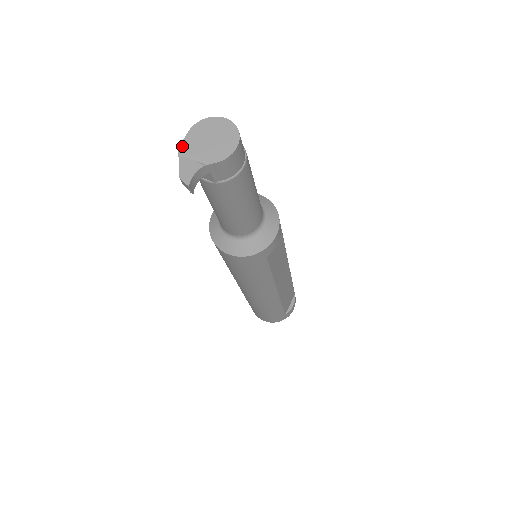
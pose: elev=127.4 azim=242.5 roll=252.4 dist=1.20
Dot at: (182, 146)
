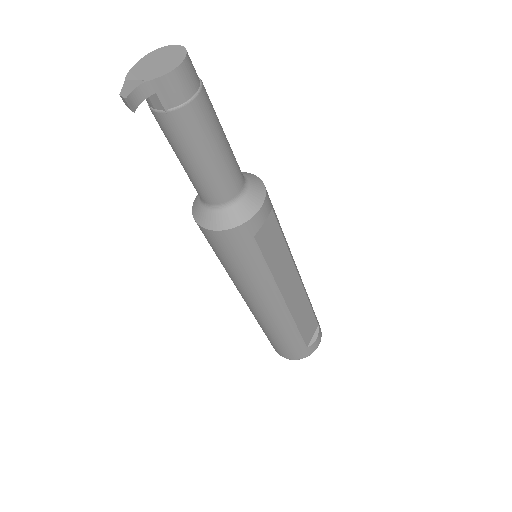
Dot at: (130, 72)
